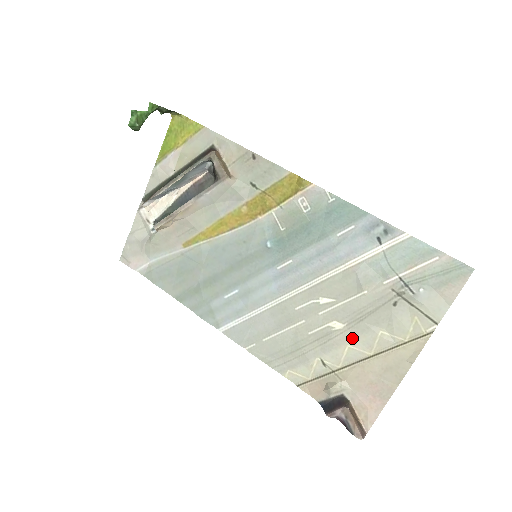
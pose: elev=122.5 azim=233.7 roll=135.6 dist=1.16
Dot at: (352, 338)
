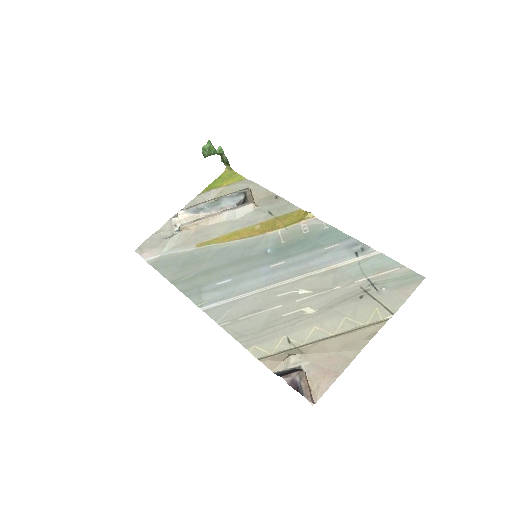
Dot at: (320, 321)
